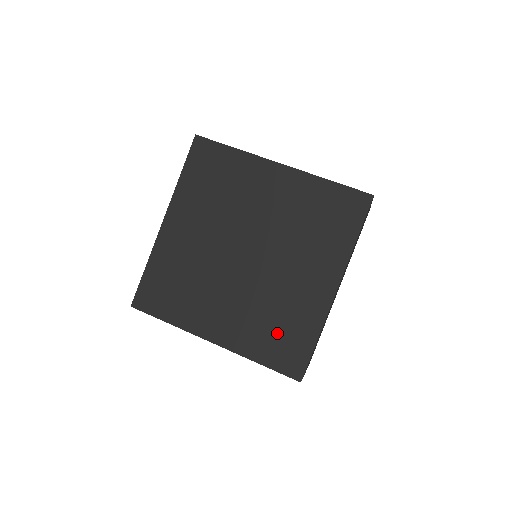
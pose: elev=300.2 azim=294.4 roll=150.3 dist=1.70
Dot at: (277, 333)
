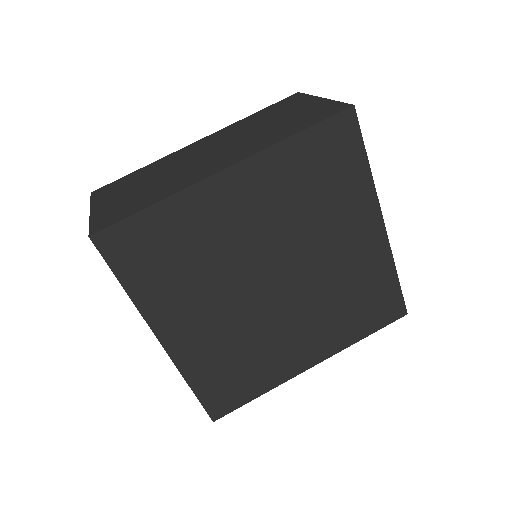
Dot at: (361, 306)
